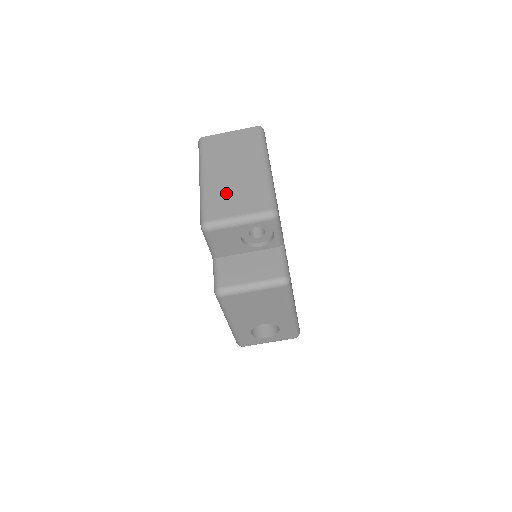
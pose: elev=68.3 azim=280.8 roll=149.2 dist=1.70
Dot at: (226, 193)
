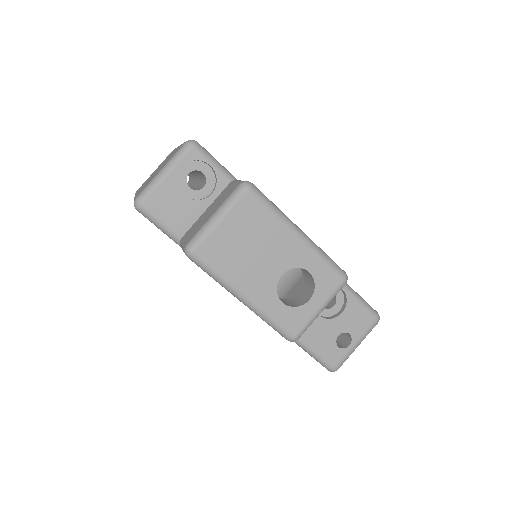
Dot at: (151, 178)
